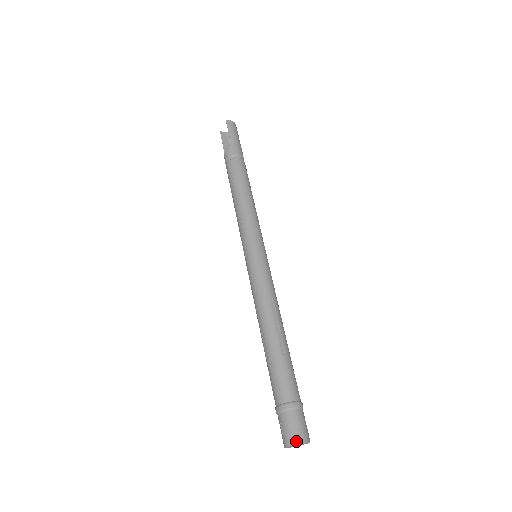
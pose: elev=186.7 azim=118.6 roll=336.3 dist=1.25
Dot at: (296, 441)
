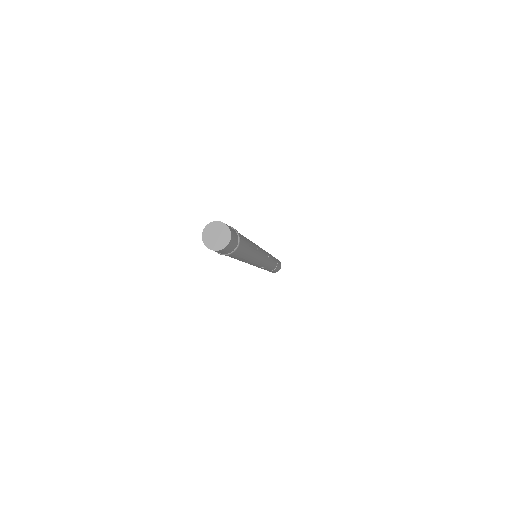
Dot at: (207, 226)
